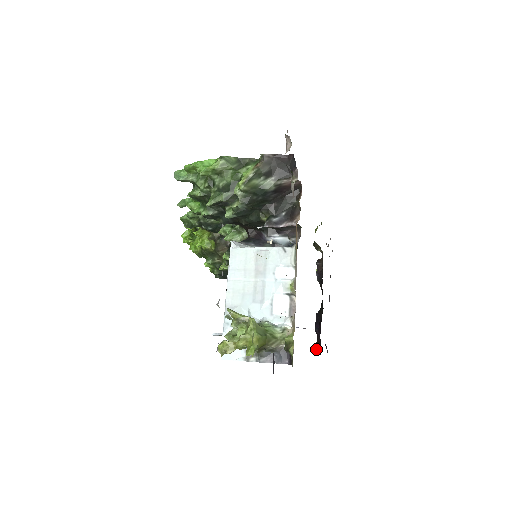
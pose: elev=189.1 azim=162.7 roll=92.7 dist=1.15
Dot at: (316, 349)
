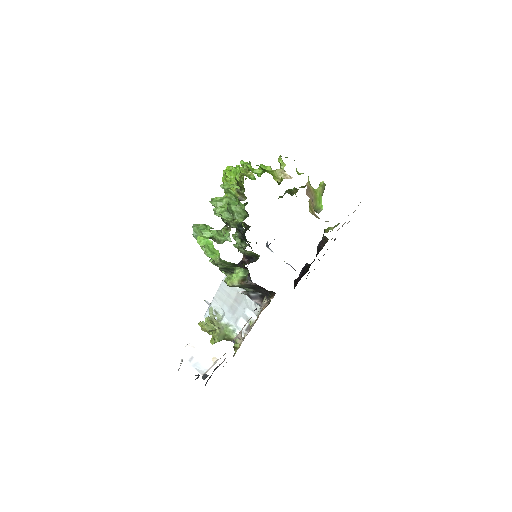
Dot at: (295, 281)
